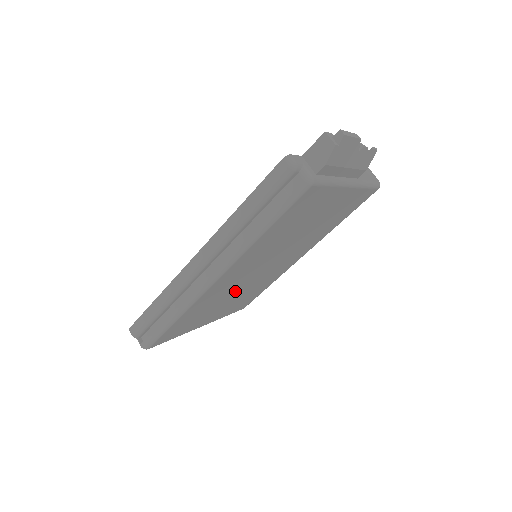
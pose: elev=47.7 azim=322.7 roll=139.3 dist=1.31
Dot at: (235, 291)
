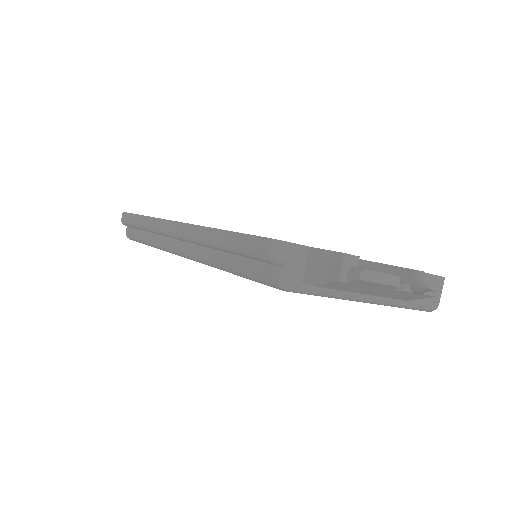
Dot at: occluded
